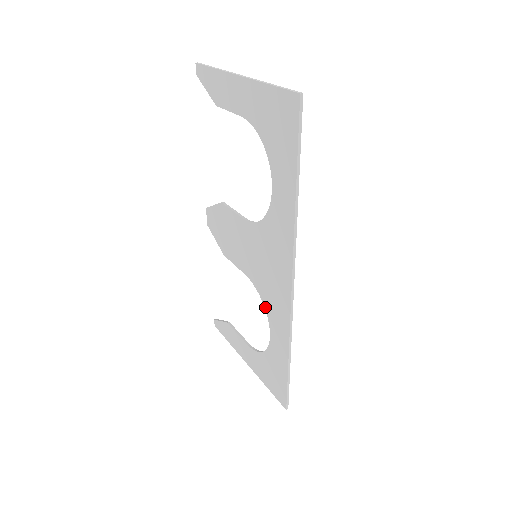
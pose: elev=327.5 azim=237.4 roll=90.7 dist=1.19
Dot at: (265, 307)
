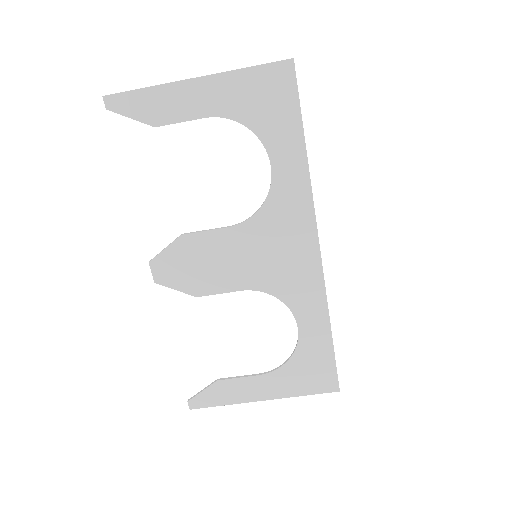
Dot at: (284, 301)
